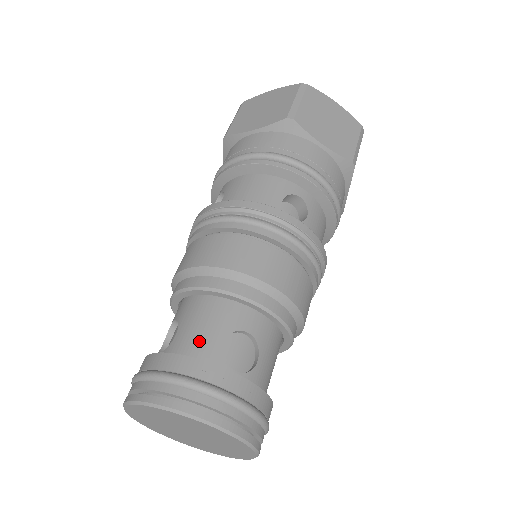
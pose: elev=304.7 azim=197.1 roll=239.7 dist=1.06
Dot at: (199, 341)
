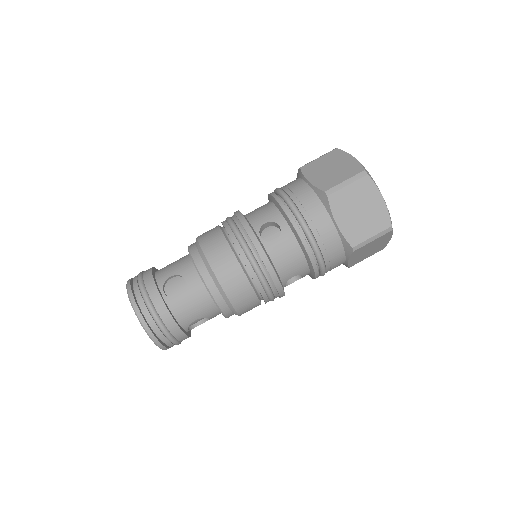
Dot at: (187, 314)
